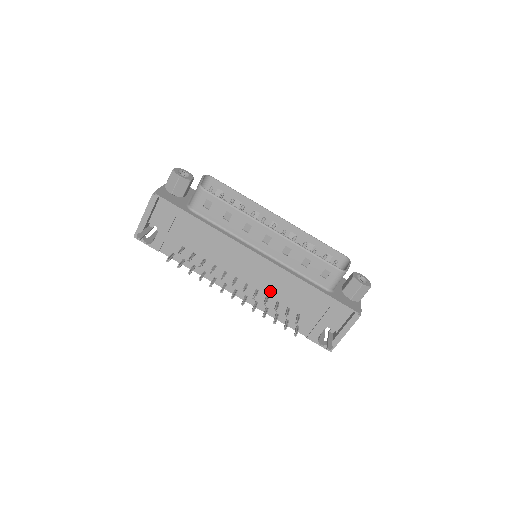
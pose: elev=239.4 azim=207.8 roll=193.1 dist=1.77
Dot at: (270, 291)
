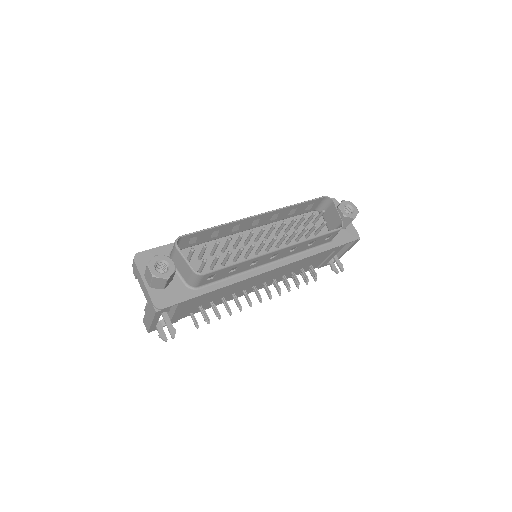
Dot at: (285, 273)
